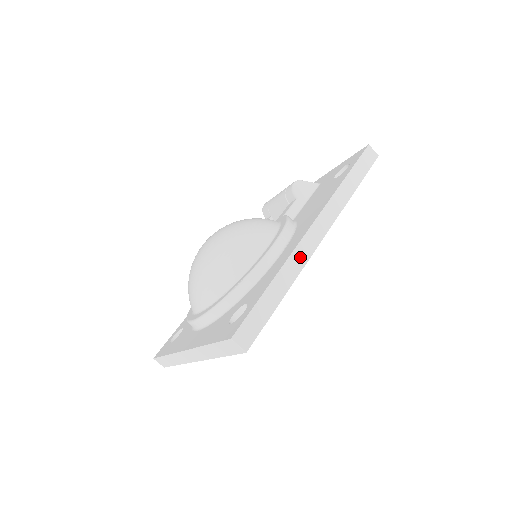
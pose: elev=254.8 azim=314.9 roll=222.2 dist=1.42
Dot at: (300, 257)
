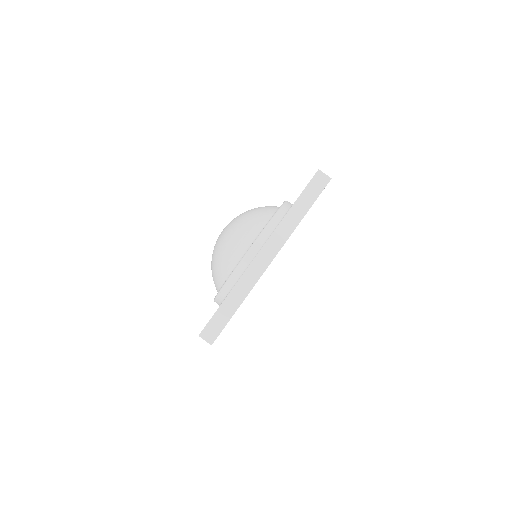
Dot at: occluded
